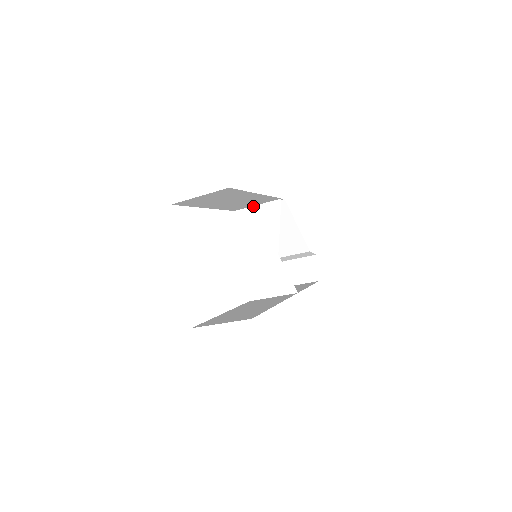
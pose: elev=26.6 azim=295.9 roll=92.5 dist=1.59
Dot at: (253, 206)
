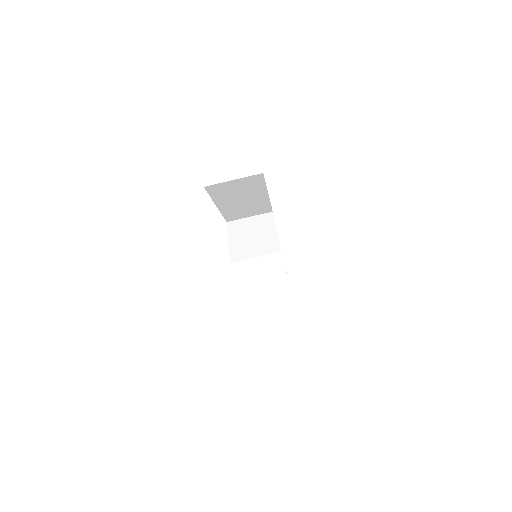
Dot at: (245, 218)
